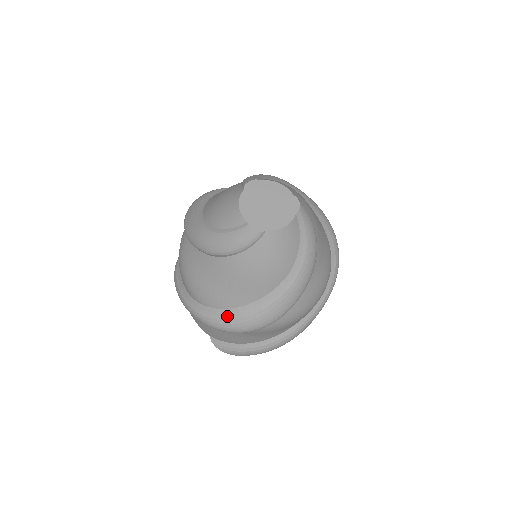
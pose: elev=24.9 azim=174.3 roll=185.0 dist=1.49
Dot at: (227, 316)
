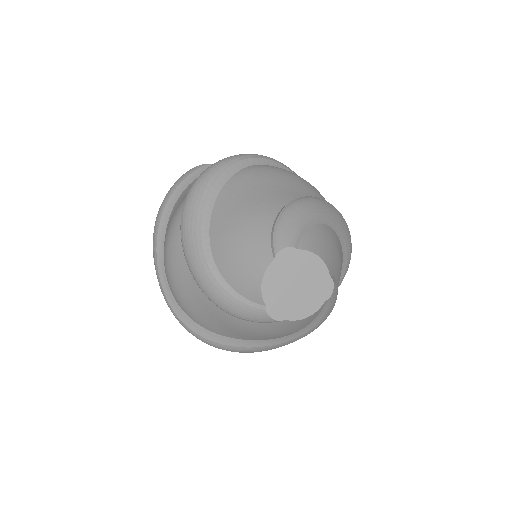
Dot at: (209, 337)
